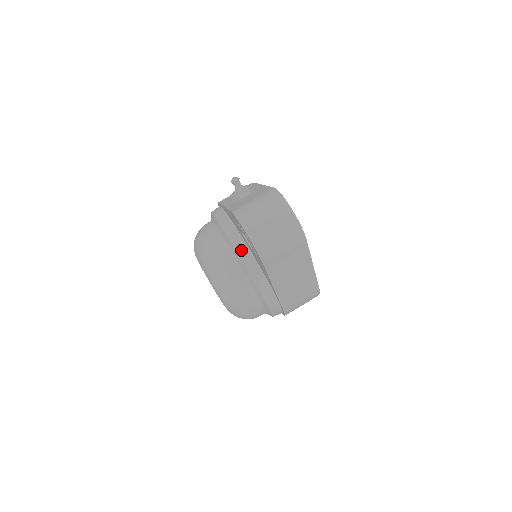
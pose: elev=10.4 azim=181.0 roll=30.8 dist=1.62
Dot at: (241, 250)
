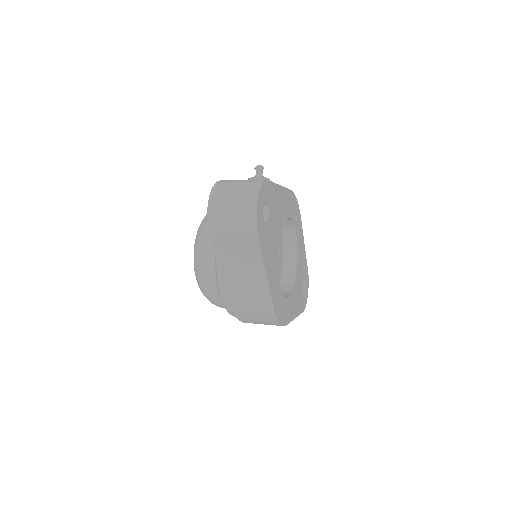
Dot at: occluded
